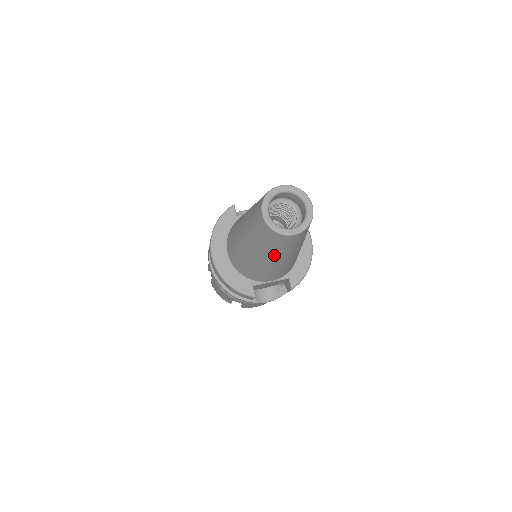
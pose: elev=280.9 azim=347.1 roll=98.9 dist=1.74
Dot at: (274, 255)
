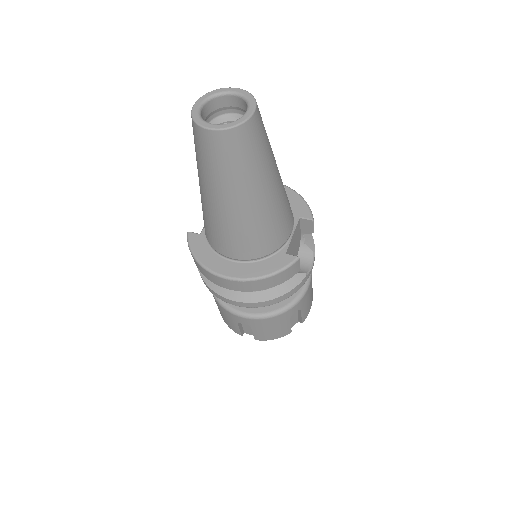
Dot at: (264, 173)
